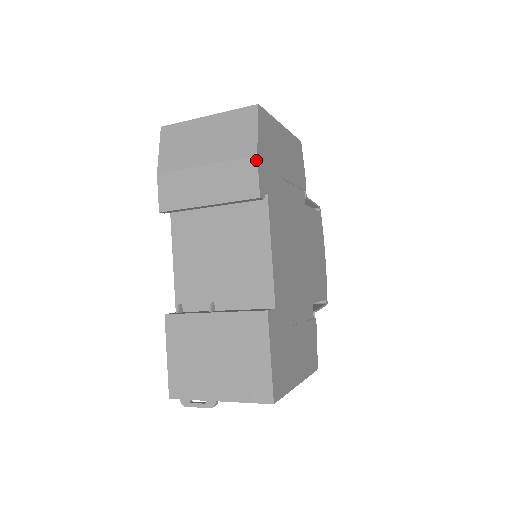
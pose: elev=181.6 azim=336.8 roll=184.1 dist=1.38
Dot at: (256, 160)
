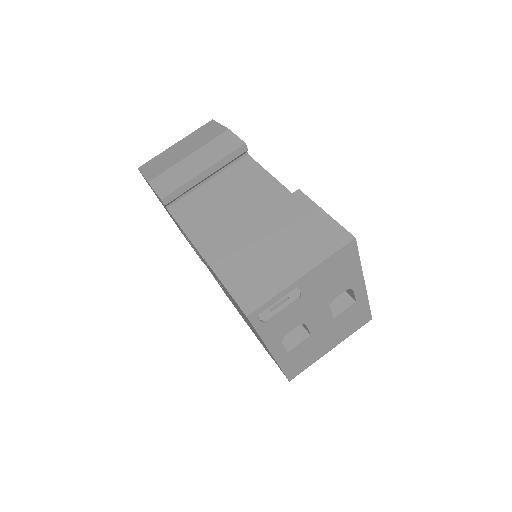
Dot at: (230, 131)
